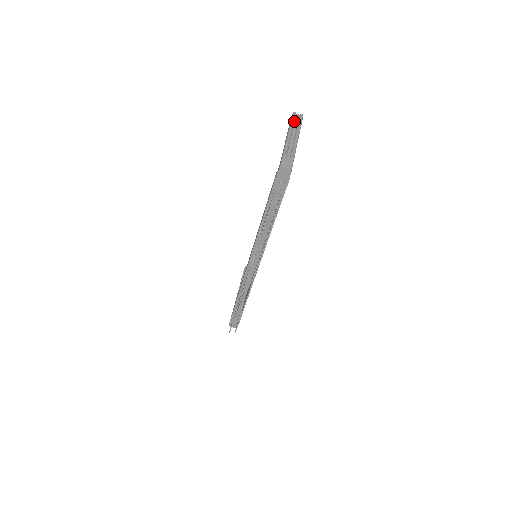
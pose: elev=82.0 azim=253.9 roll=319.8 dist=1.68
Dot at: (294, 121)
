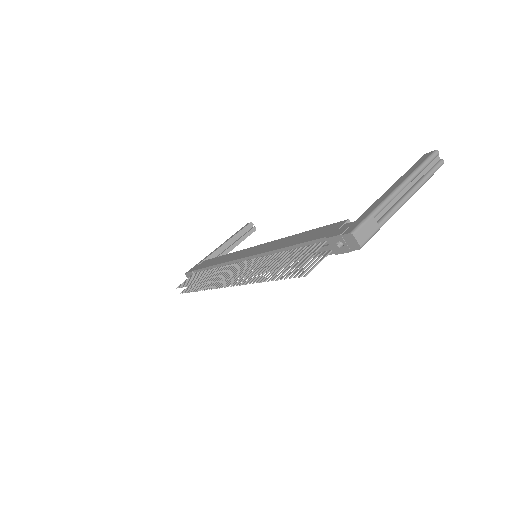
Dot at: (427, 165)
